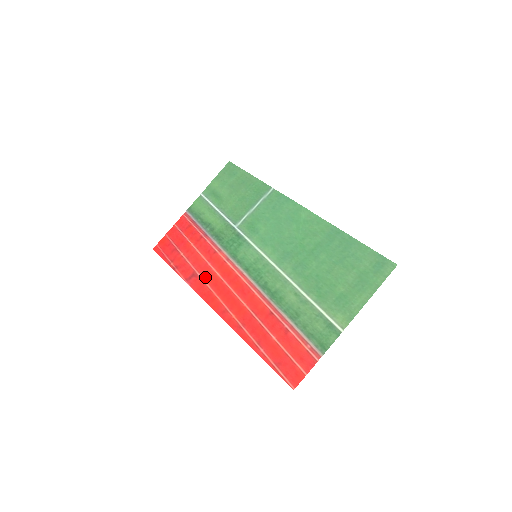
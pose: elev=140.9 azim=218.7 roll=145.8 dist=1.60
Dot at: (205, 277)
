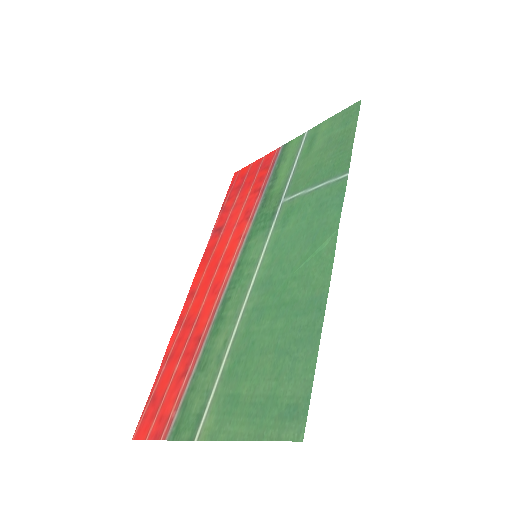
Dot at: (220, 240)
